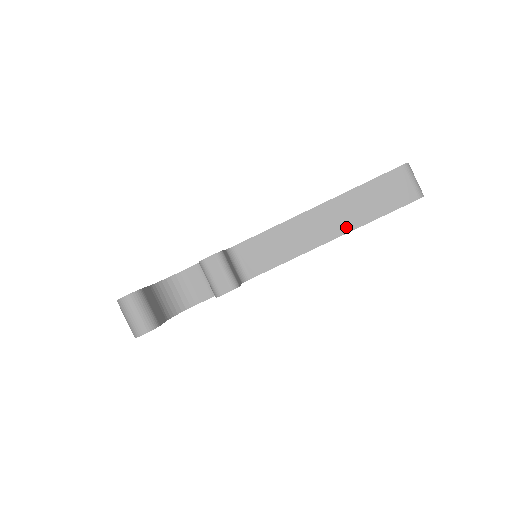
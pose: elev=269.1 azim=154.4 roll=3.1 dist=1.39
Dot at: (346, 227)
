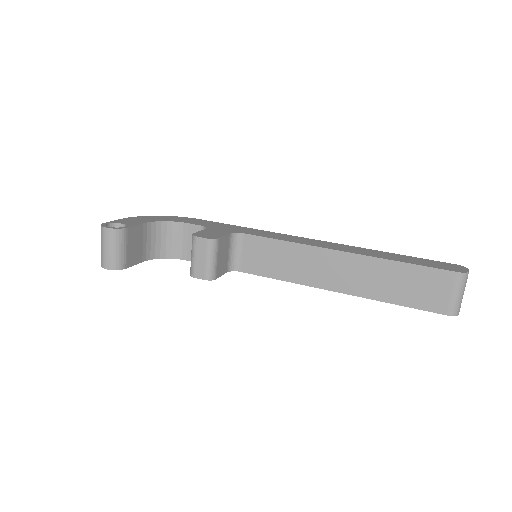
Dot at: (356, 289)
